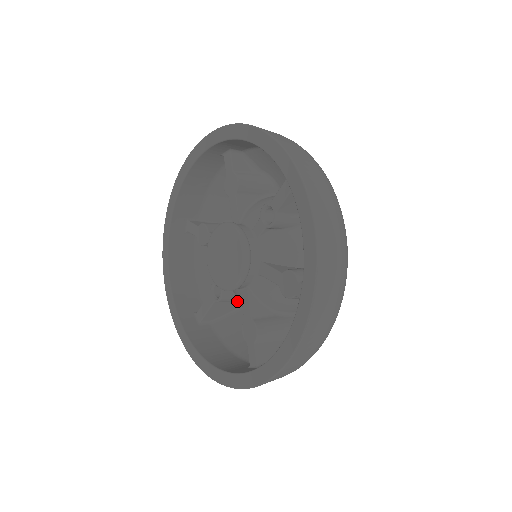
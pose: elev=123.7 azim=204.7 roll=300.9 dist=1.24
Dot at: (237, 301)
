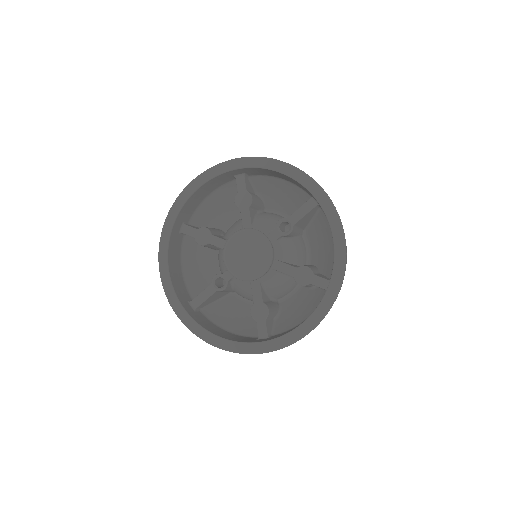
Dot at: (228, 291)
